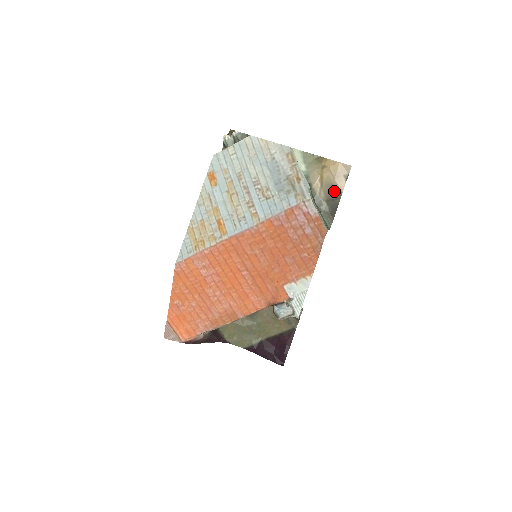
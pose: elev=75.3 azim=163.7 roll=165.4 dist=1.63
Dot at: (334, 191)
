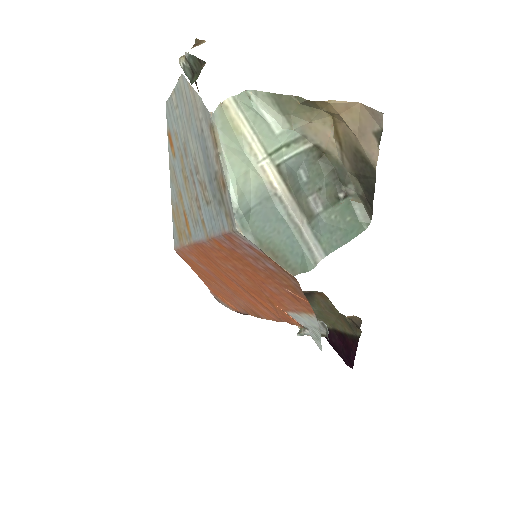
Dot at: (362, 162)
